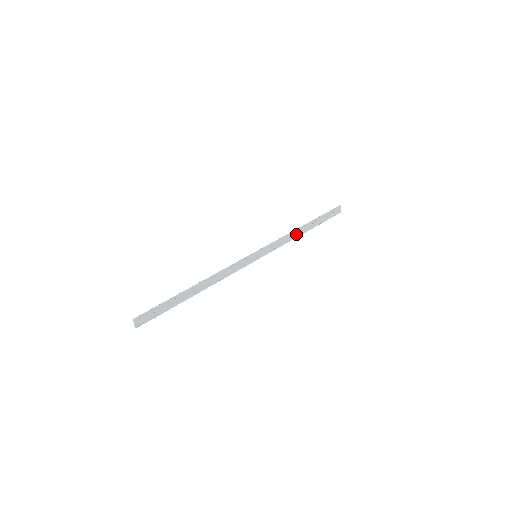
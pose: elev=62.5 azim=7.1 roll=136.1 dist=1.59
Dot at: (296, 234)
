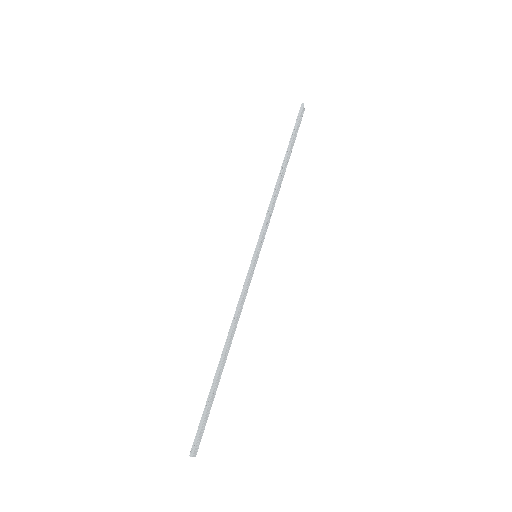
Dot at: (278, 187)
